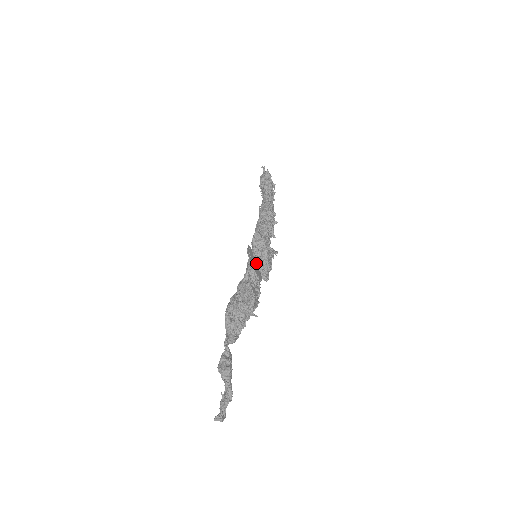
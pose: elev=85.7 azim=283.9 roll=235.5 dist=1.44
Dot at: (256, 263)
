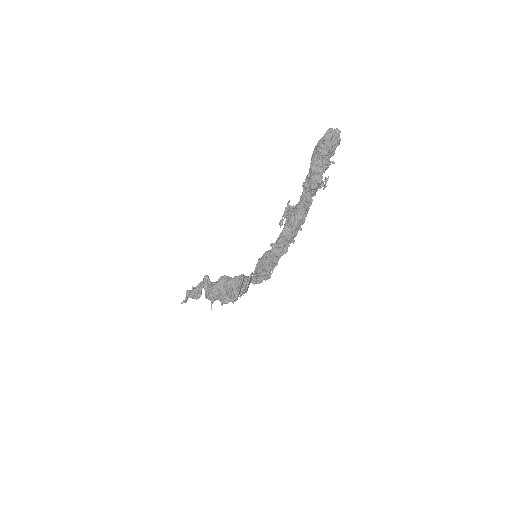
Dot at: occluded
